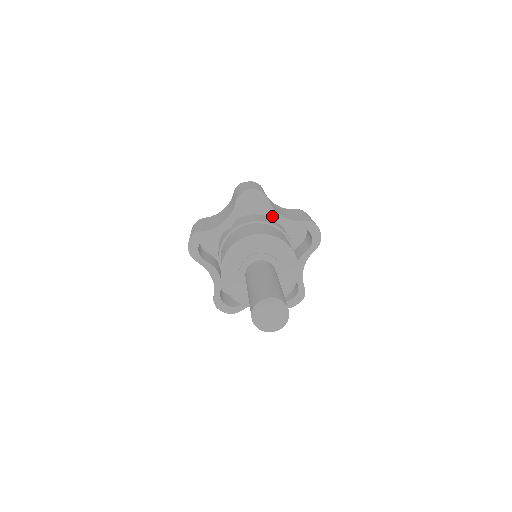
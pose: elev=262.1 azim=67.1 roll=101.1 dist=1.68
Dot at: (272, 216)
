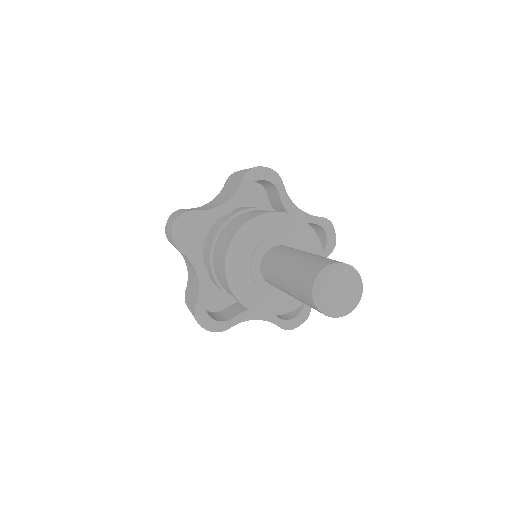
Dot at: (284, 204)
